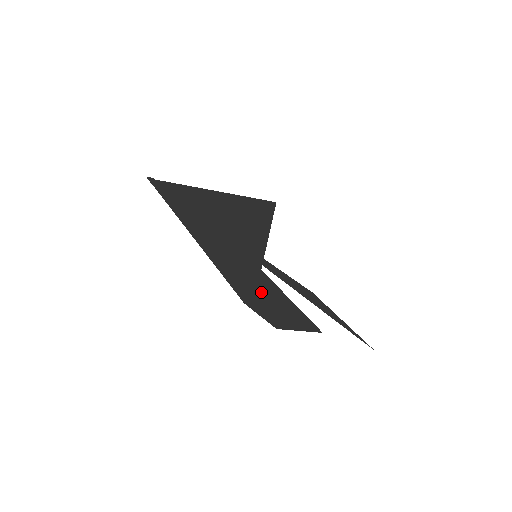
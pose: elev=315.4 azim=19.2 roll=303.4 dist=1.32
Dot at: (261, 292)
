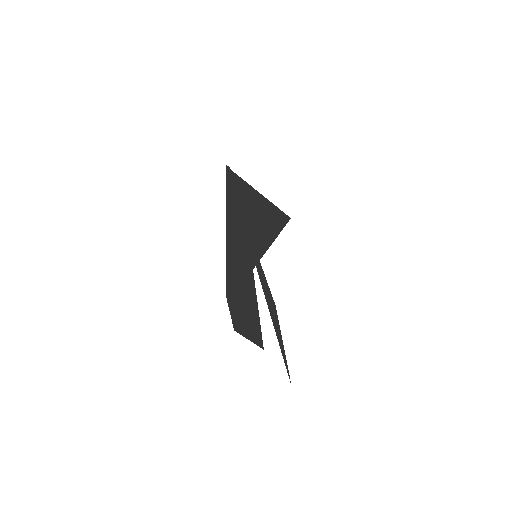
Dot at: (242, 290)
